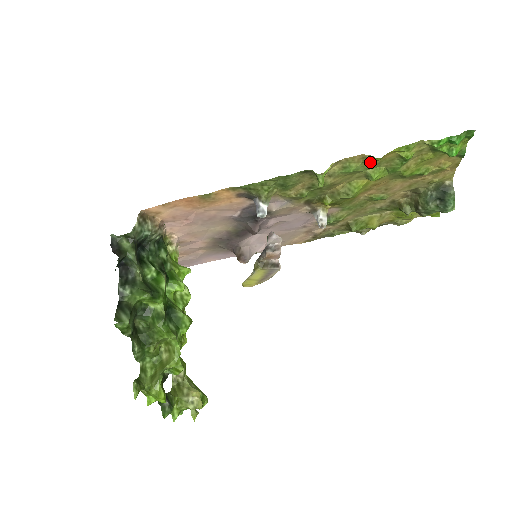
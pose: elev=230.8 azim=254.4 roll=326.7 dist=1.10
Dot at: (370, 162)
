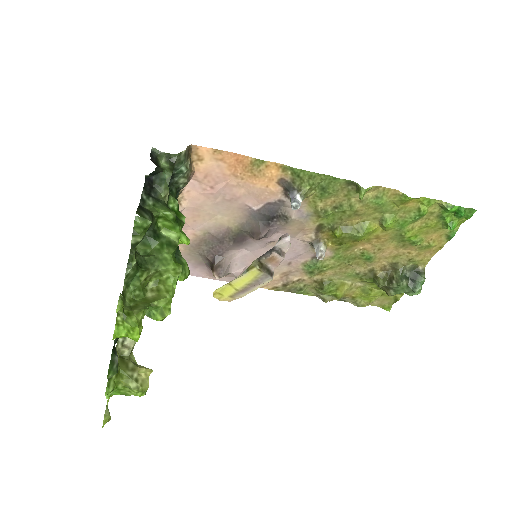
Dot at: (397, 202)
